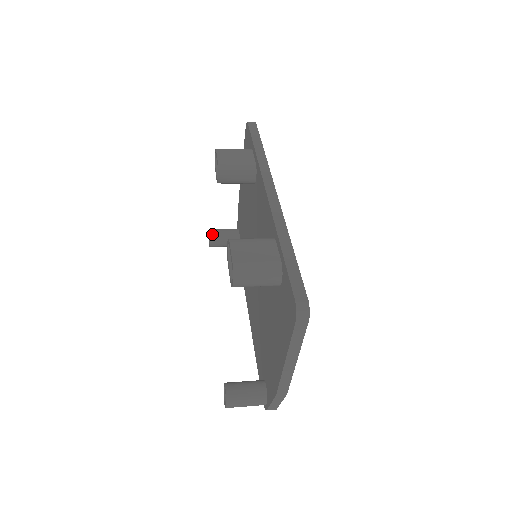
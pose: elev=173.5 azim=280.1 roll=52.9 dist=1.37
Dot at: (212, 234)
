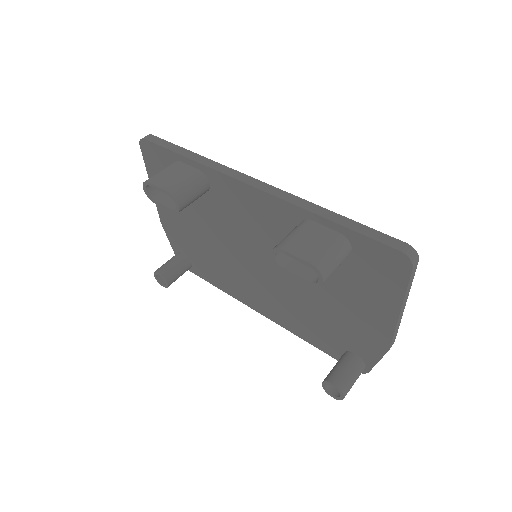
Dot at: (163, 274)
